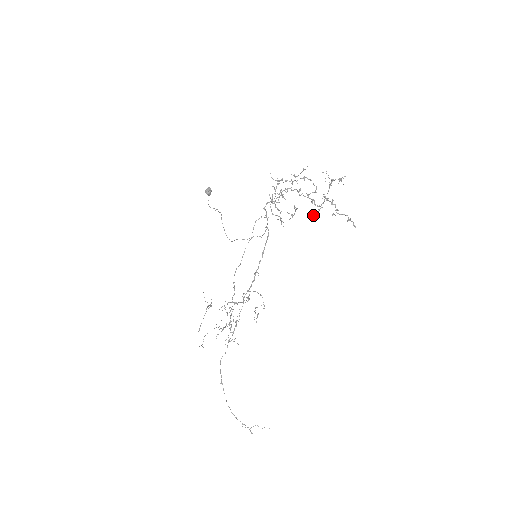
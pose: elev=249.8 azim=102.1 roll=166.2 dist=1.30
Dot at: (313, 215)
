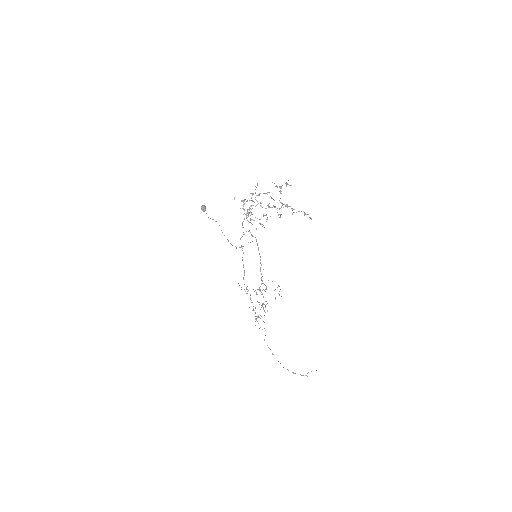
Dot at: occluded
